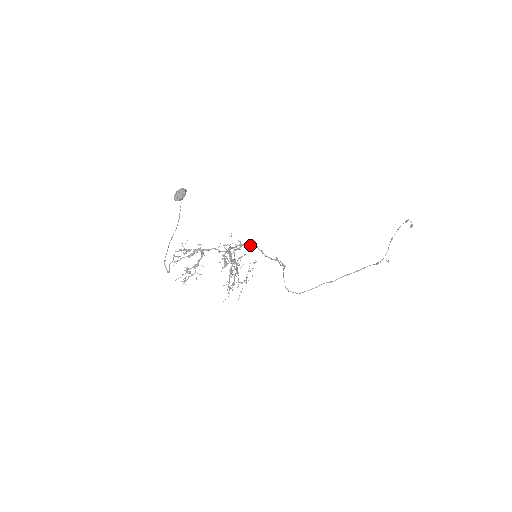
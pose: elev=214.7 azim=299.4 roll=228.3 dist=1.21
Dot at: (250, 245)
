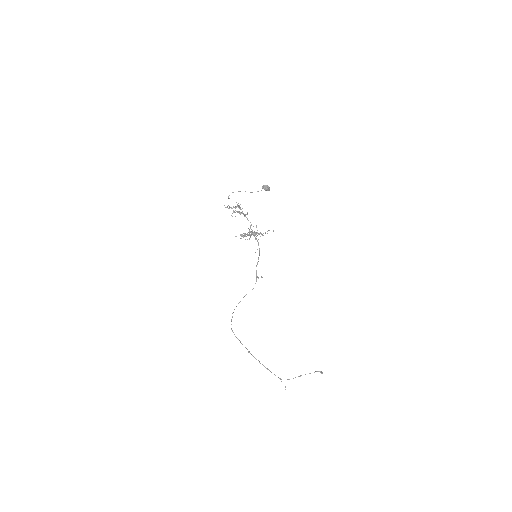
Dot at: occluded
